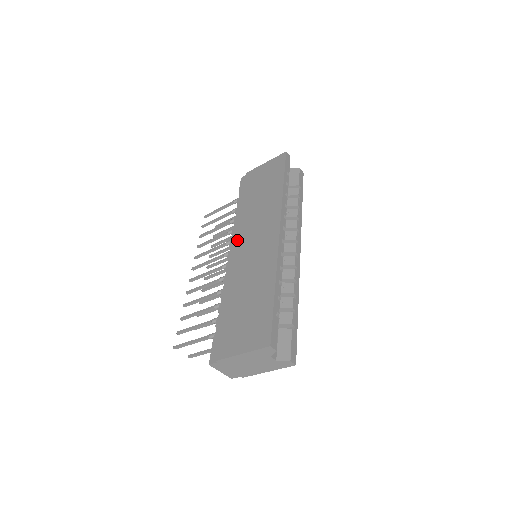
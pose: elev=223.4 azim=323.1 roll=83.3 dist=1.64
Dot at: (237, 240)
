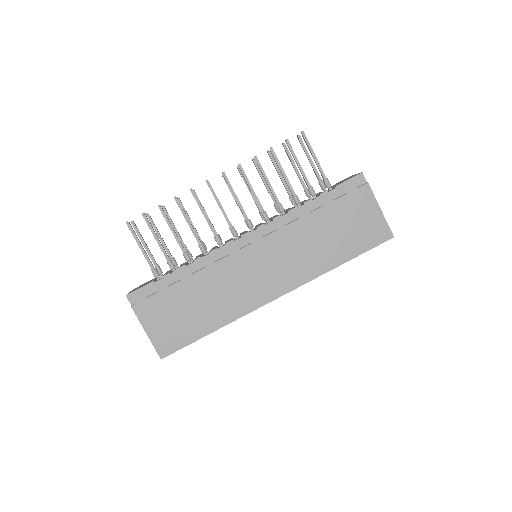
Dot at: (264, 240)
